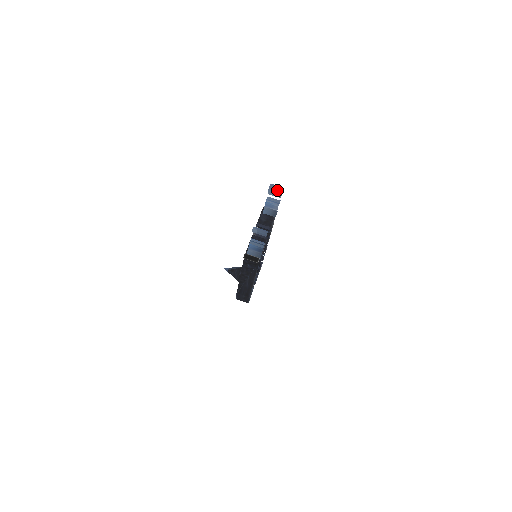
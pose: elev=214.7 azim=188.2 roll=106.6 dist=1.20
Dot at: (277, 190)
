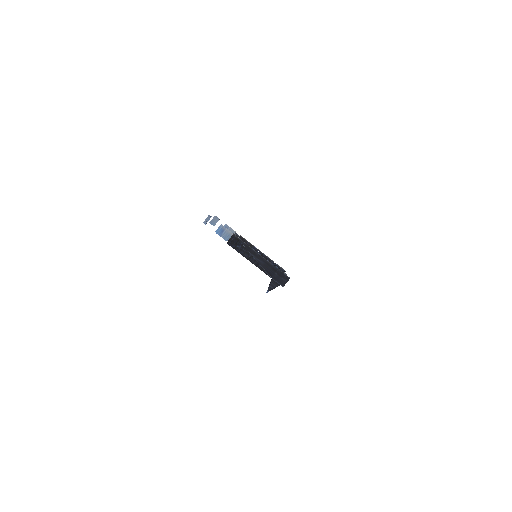
Dot at: (213, 218)
